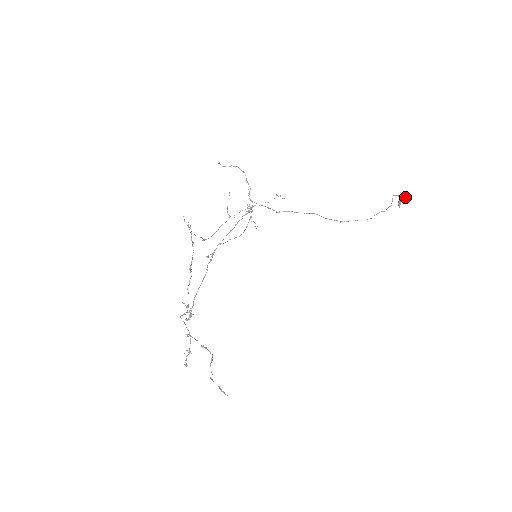
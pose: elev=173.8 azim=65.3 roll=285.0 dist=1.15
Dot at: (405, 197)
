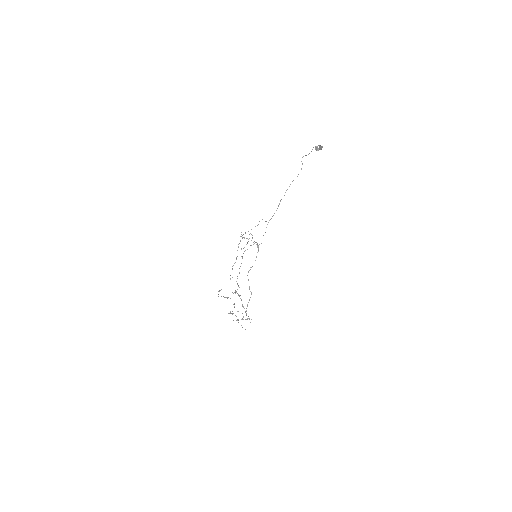
Dot at: (322, 147)
